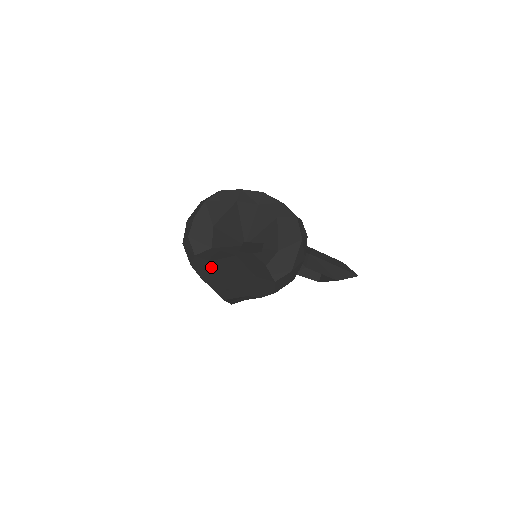
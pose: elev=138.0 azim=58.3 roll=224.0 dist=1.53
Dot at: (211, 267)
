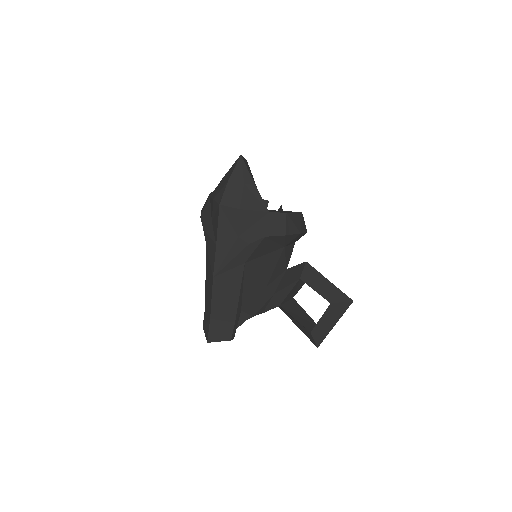
Dot at: (222, 181)
